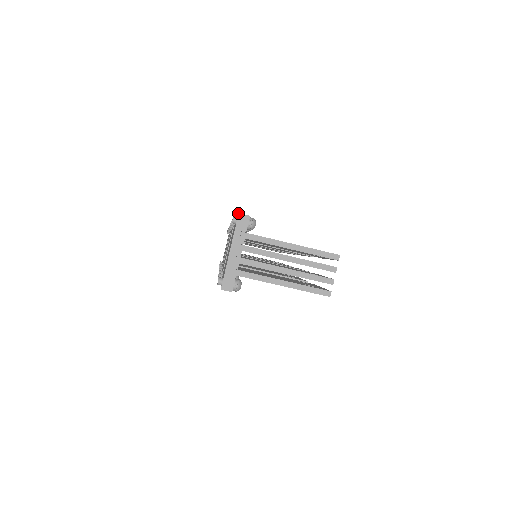
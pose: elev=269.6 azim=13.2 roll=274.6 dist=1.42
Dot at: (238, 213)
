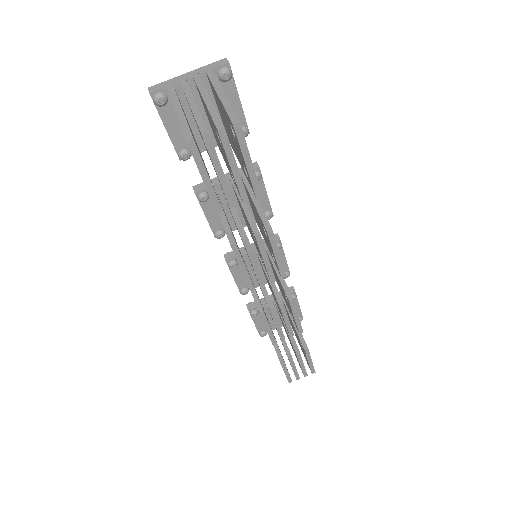
Dot at: (227, 60)
